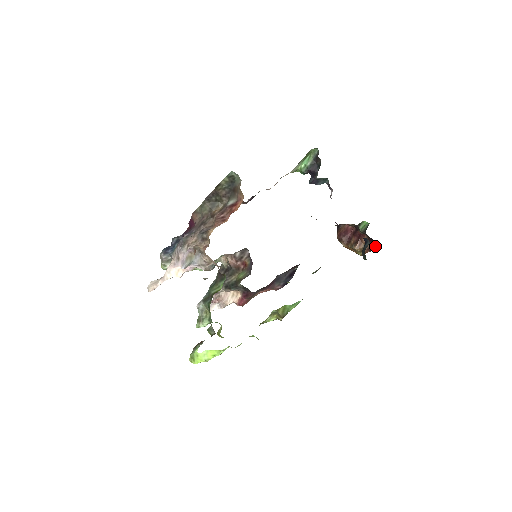
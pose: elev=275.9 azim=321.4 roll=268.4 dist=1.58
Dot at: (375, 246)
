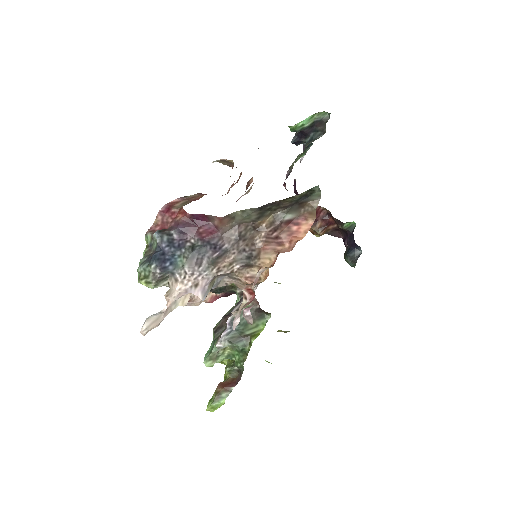
Dot at: (339, 236)
